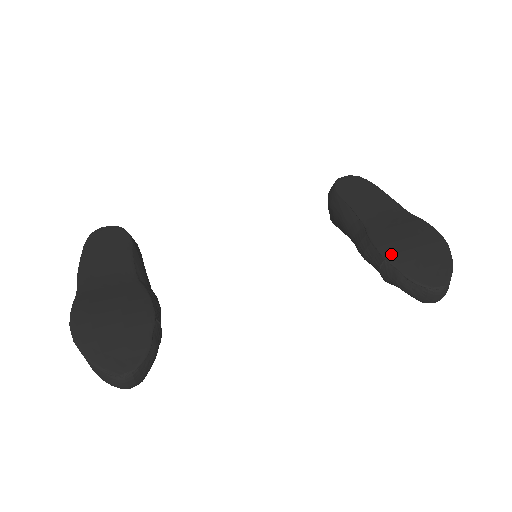
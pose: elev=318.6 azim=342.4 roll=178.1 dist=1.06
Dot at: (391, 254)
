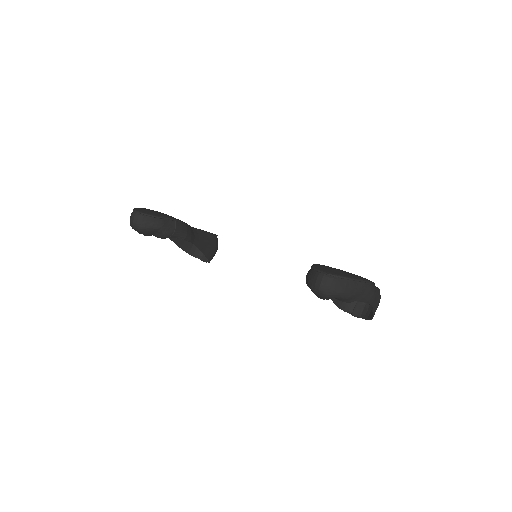
Dot at: occluded
